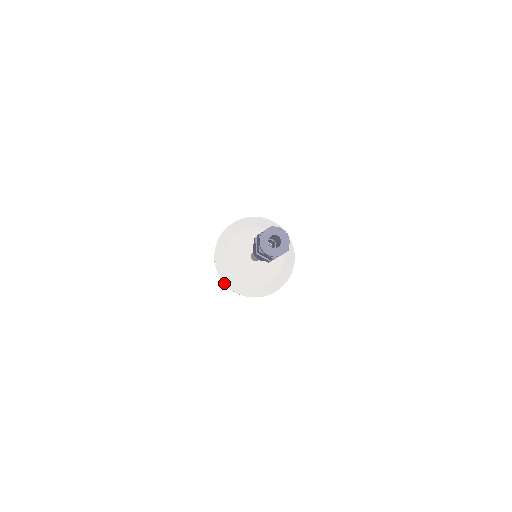
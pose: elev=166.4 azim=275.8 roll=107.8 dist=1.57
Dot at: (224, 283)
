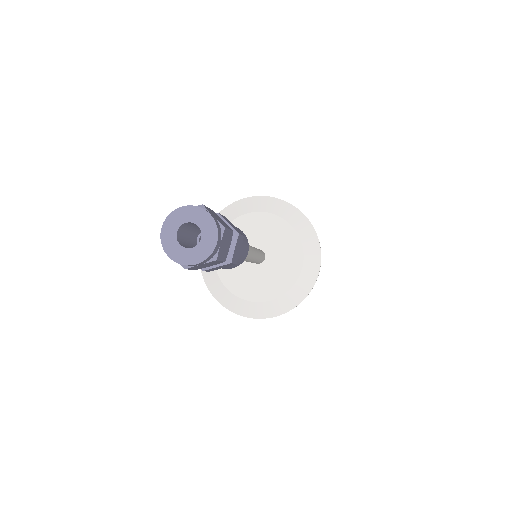
Dot at: (205, 281)
